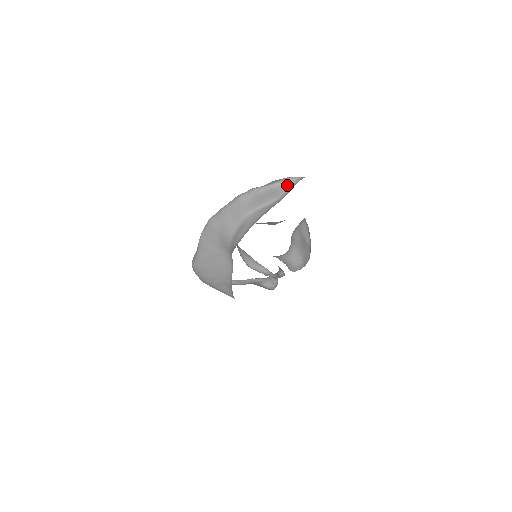
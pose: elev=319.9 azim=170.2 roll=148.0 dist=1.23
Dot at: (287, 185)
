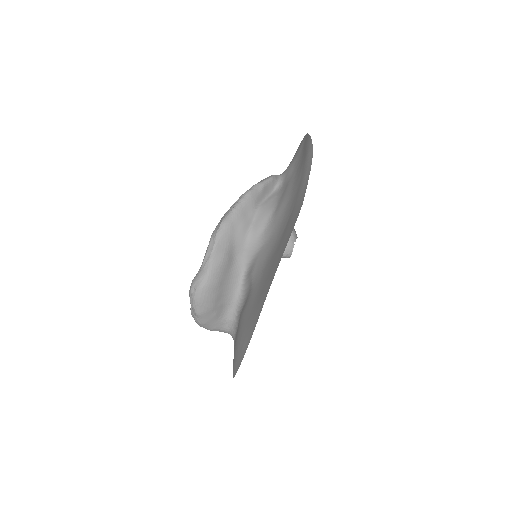
Dot at: (277, 179)
